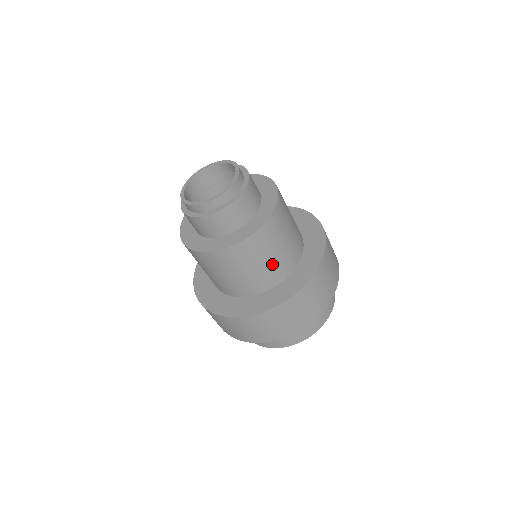
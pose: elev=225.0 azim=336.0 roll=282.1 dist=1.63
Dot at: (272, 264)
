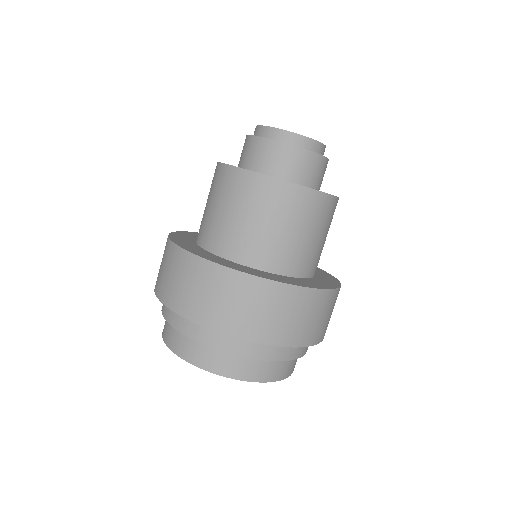
Dot at: (308, 246)
